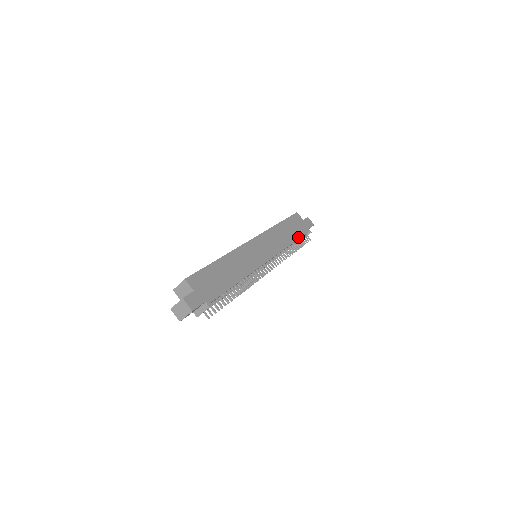
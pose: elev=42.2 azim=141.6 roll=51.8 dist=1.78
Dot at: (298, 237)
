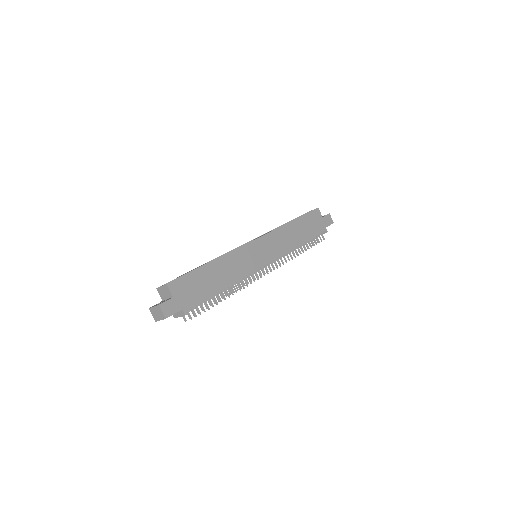
Dot at: (310, 237)
